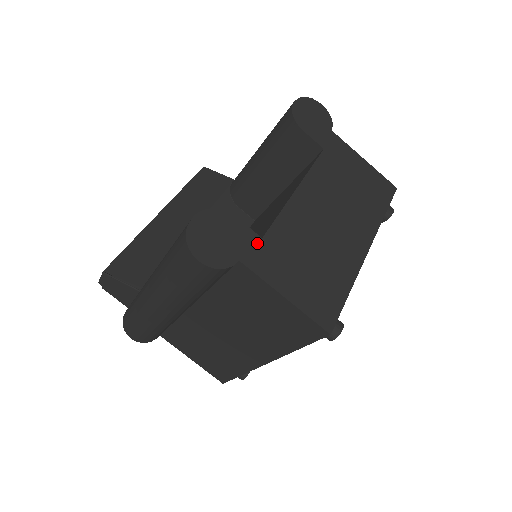
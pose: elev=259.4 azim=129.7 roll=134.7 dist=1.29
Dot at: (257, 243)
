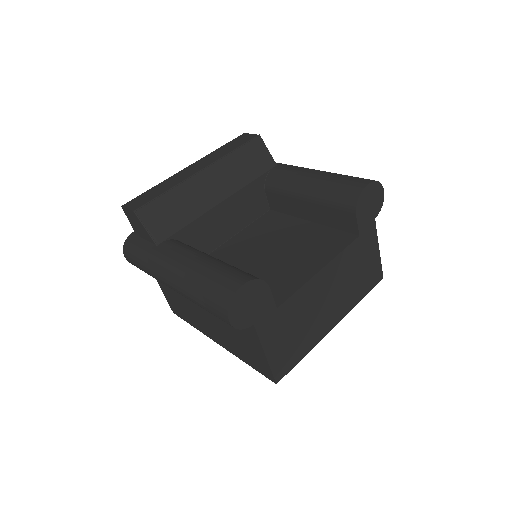
Dot at: (272, 312)
